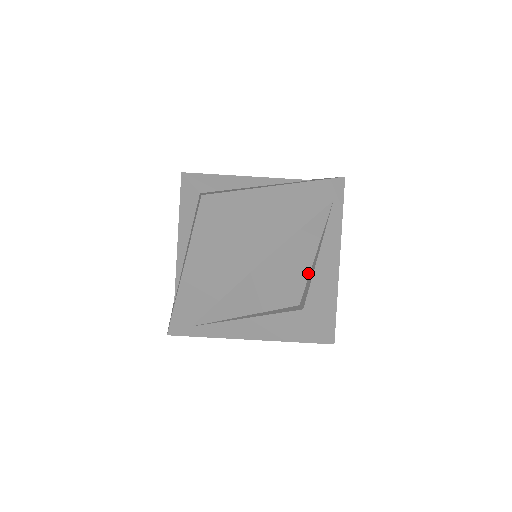
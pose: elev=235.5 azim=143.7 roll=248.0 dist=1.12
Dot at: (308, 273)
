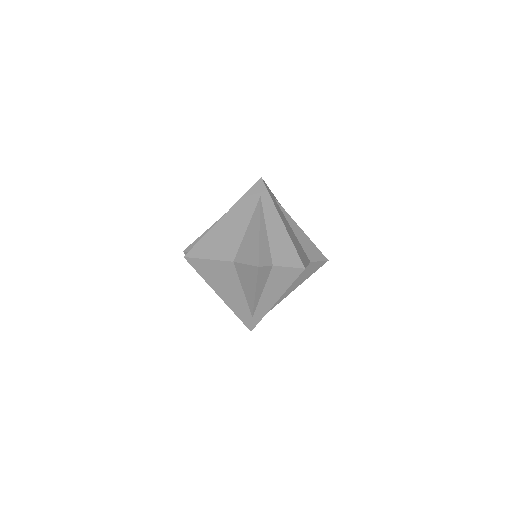
Dot at: (258, 247)
